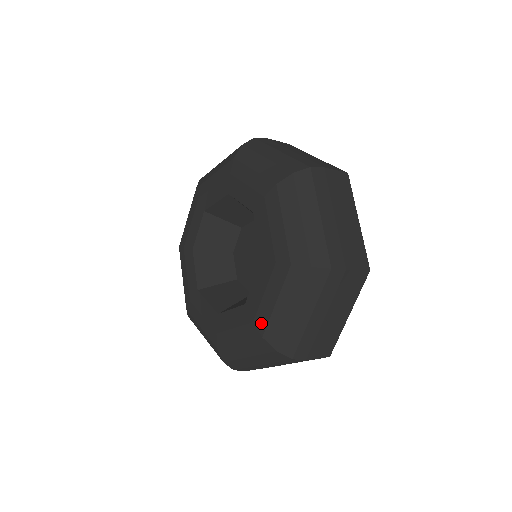
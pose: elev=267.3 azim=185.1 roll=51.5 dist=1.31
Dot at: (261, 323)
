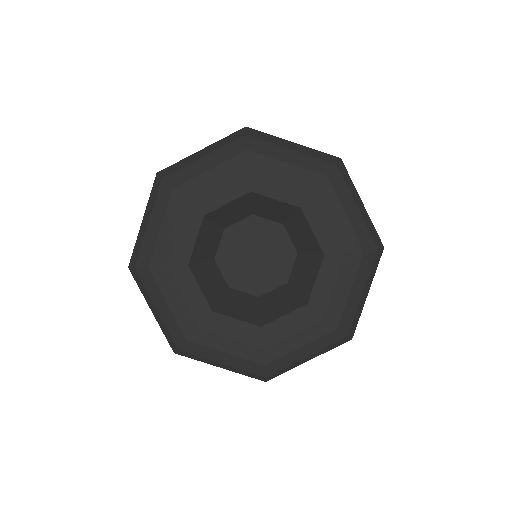
Dot at: (353, 244)
